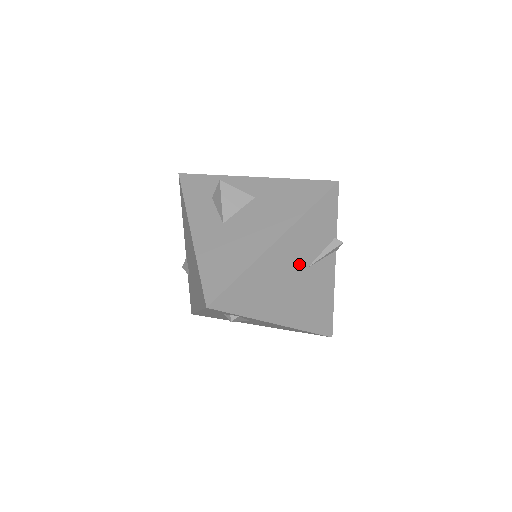
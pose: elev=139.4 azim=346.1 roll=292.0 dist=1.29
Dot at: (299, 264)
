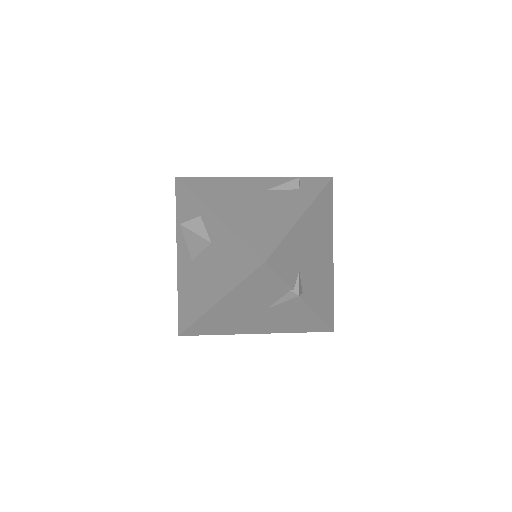
Dot at: (255, 308)
